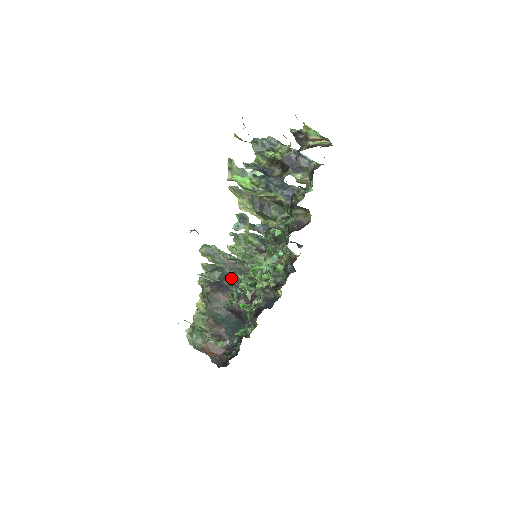
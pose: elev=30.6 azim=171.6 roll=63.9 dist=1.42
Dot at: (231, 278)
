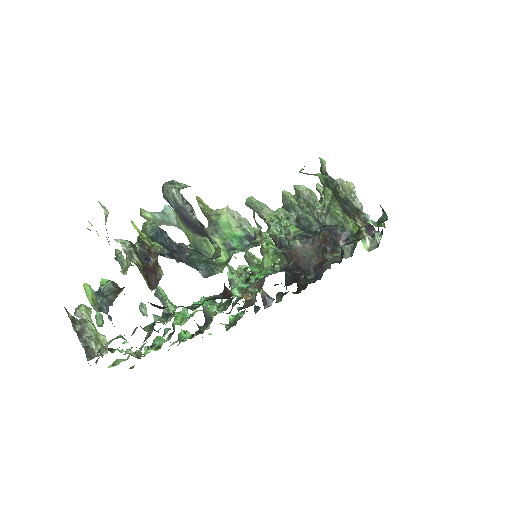
Dot at: occluded
